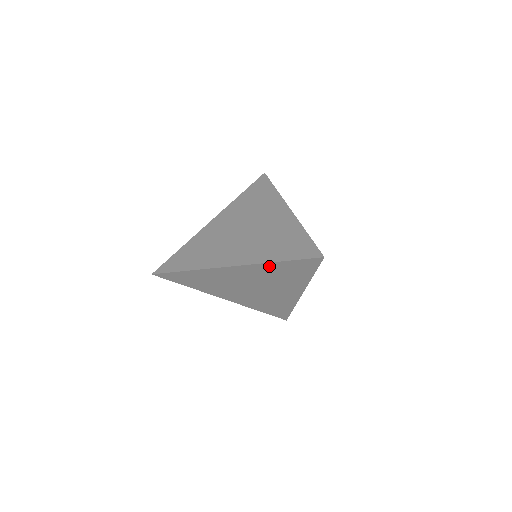
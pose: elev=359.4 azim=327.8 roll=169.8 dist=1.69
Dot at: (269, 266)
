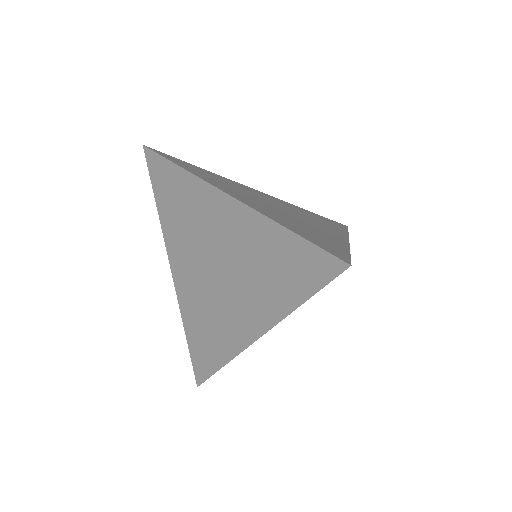
Dot at: (267, 230)
